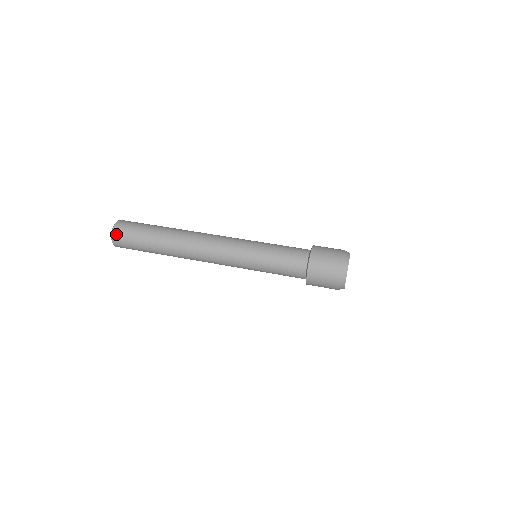
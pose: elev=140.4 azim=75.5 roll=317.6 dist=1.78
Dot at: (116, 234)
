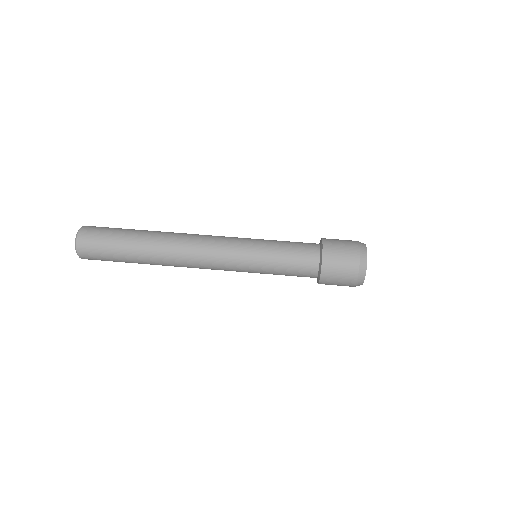
Dot at: (82, 242)
